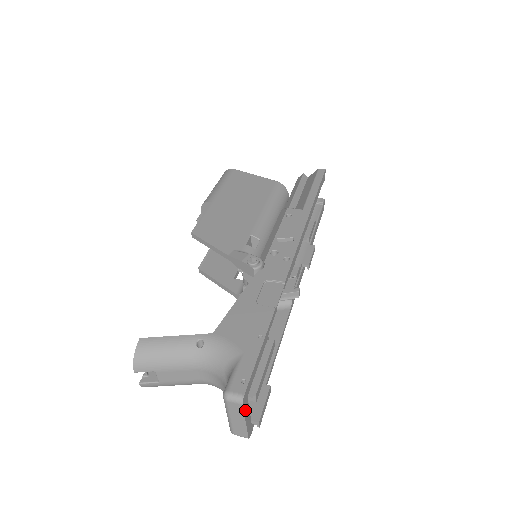
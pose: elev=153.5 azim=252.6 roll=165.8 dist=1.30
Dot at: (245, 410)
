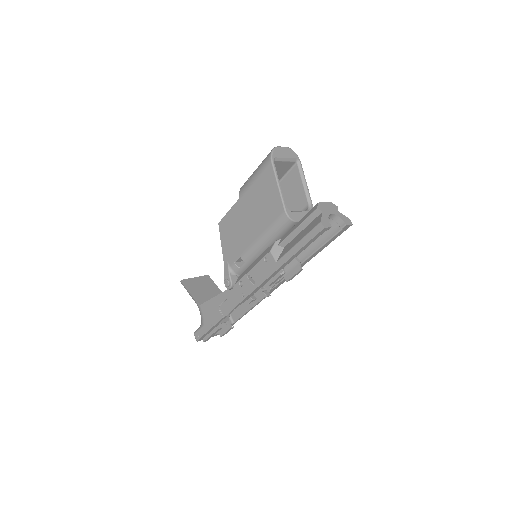
Dot at: occluded
